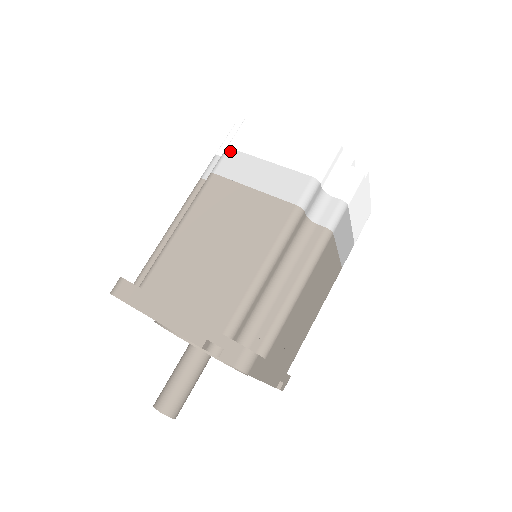
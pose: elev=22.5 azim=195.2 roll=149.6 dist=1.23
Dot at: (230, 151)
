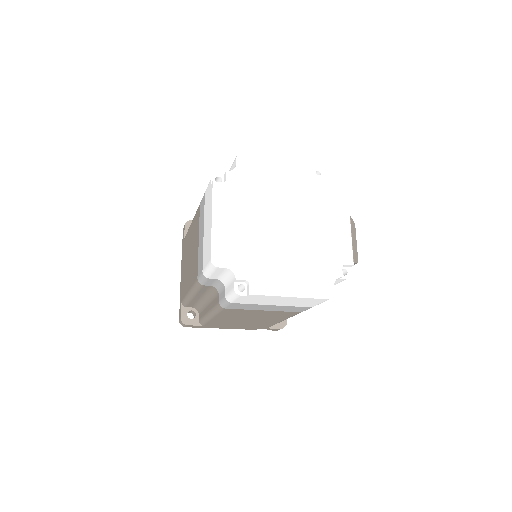
Dot at: (204, 196)
